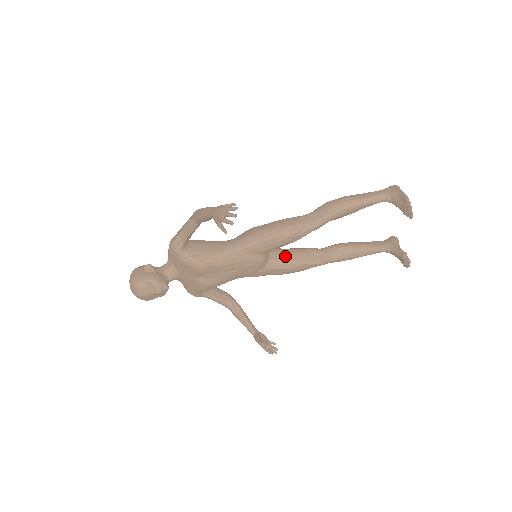
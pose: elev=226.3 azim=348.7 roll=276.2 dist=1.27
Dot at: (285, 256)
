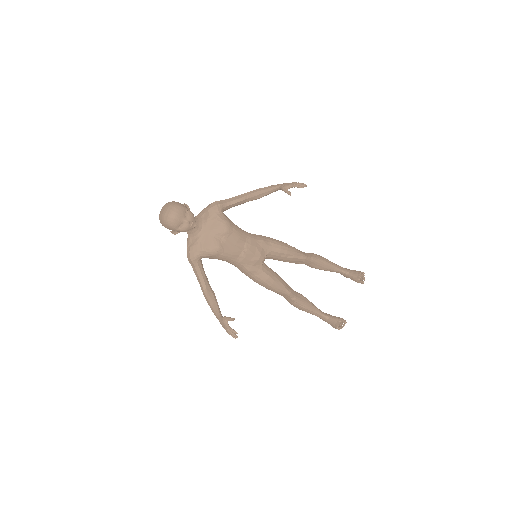
Dot at: (272, 270)
